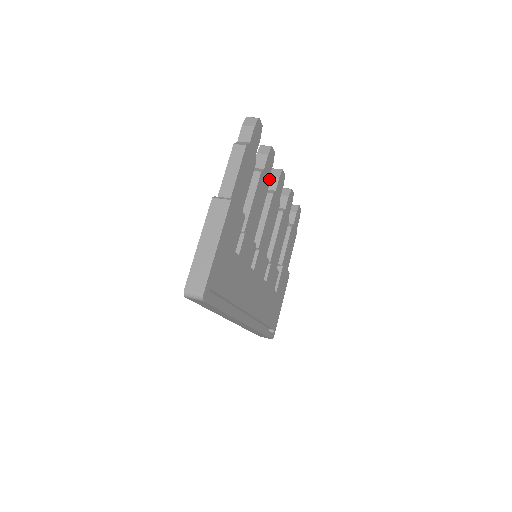
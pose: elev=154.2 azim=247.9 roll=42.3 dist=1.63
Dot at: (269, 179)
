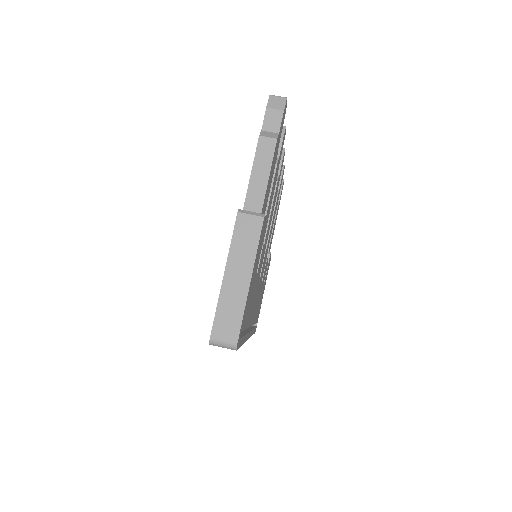
Dot at: occluded
